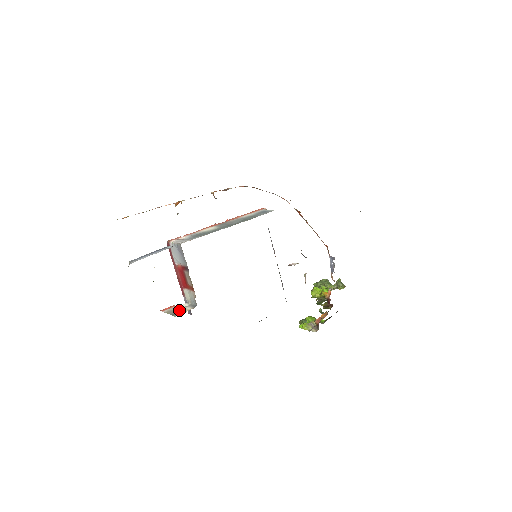
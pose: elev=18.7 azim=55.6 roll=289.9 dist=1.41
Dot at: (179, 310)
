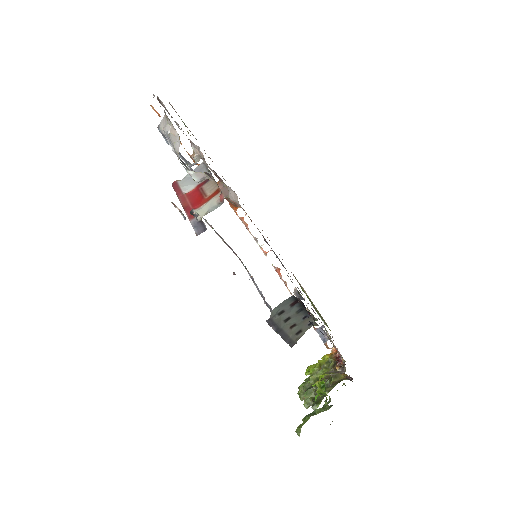
Dot at: occluded
